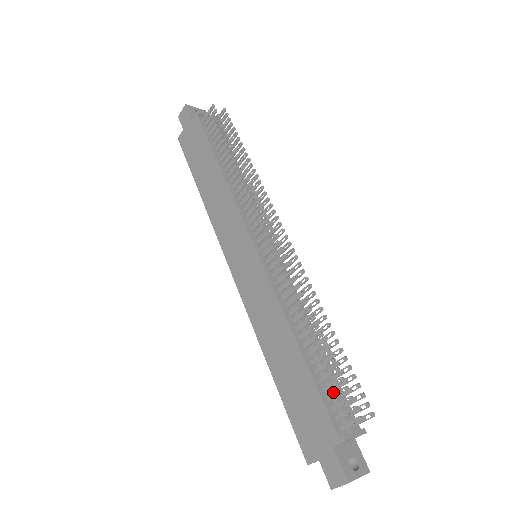
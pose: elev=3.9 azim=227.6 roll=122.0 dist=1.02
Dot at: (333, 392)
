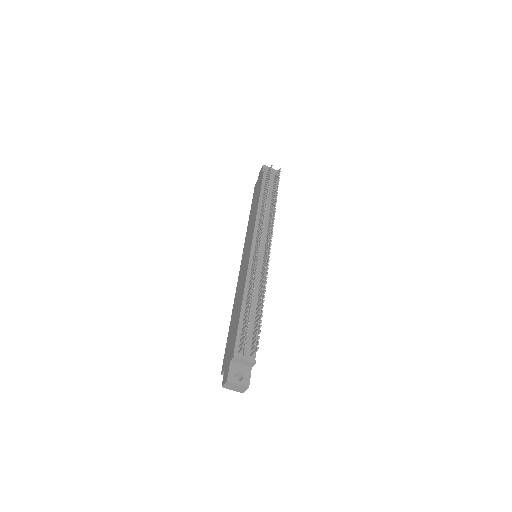
Dot at: occluded
